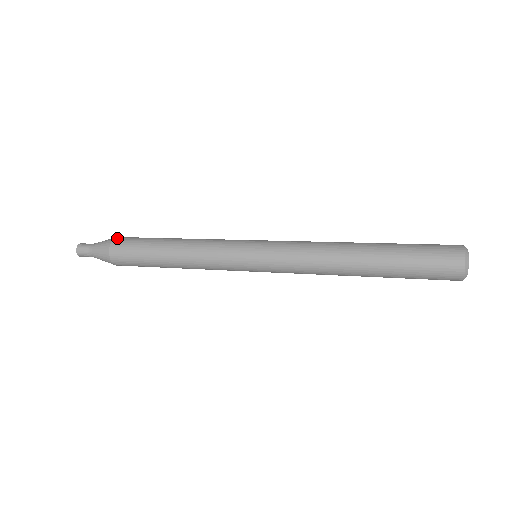
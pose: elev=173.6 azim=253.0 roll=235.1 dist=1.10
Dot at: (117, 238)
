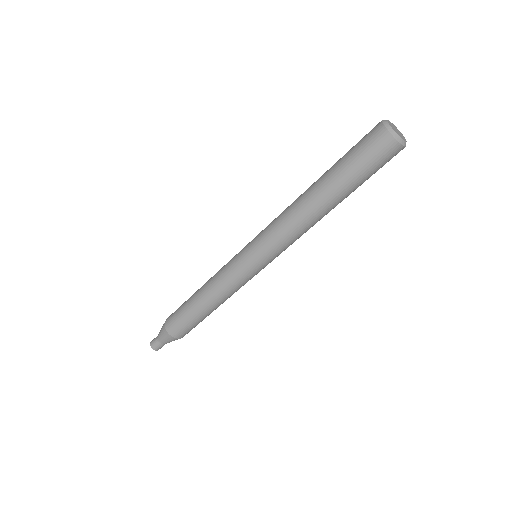
Dot at: occluded
